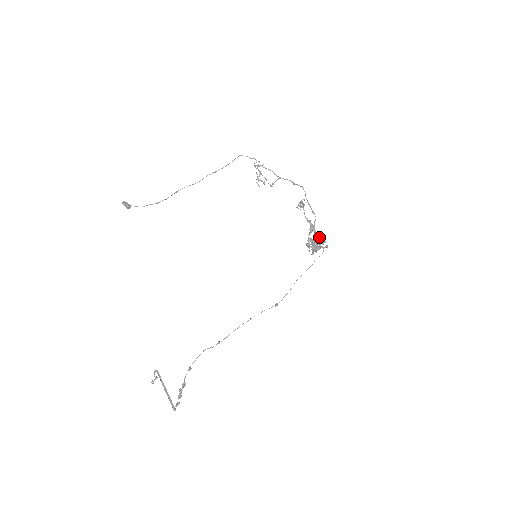
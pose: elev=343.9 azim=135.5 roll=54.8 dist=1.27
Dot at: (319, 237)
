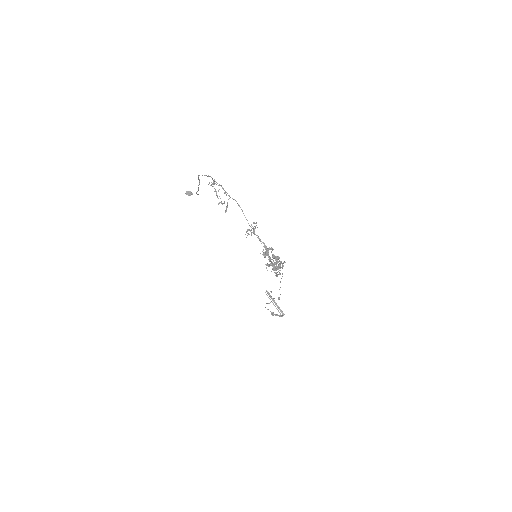
Dot at: (276, 260)
